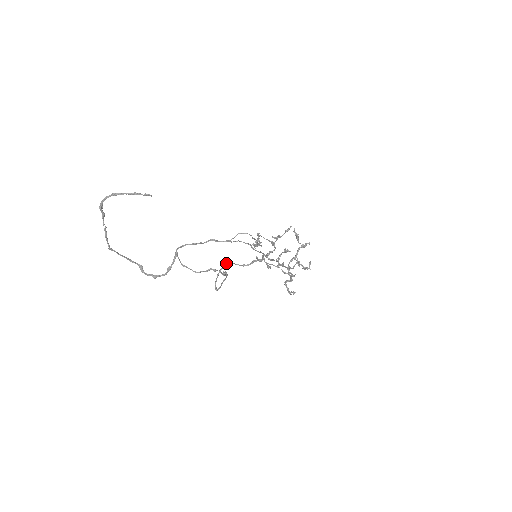
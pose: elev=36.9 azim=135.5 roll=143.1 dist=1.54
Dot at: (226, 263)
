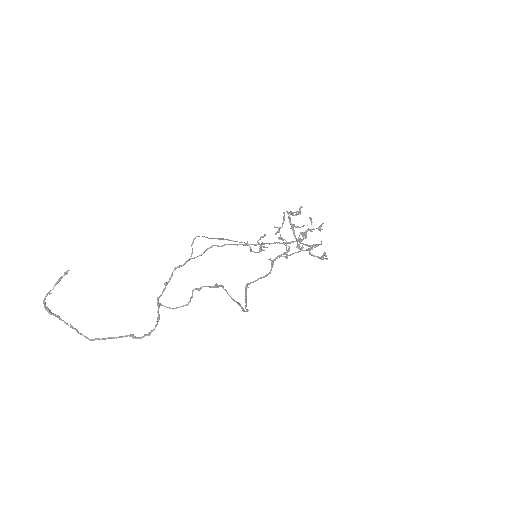
Dot at: (246, 286)
